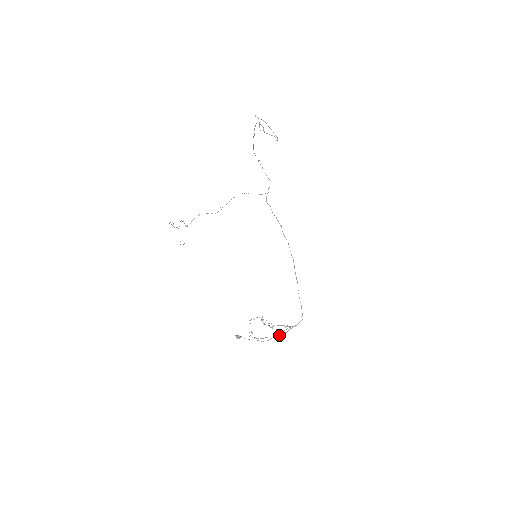
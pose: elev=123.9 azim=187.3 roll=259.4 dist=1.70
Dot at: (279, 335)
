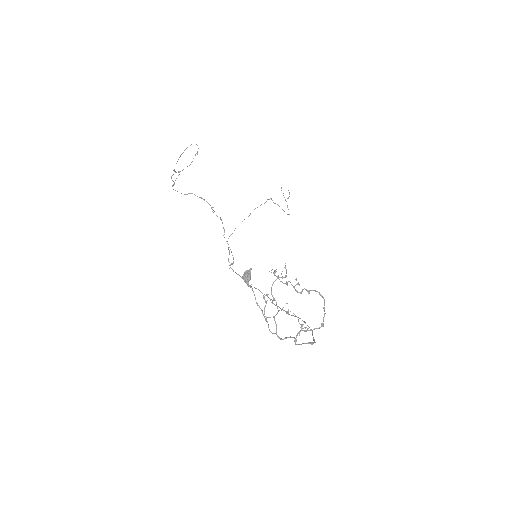
Dot at: occluded
